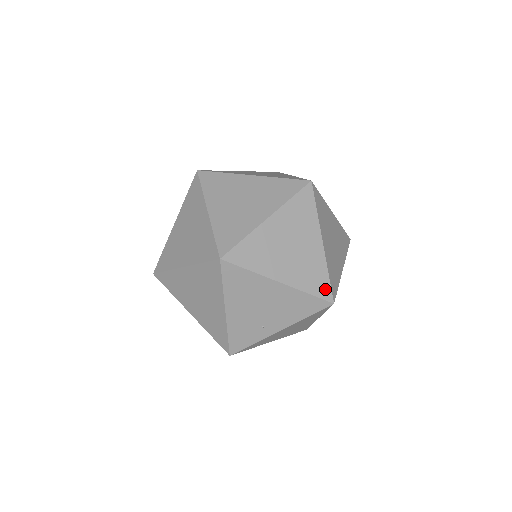
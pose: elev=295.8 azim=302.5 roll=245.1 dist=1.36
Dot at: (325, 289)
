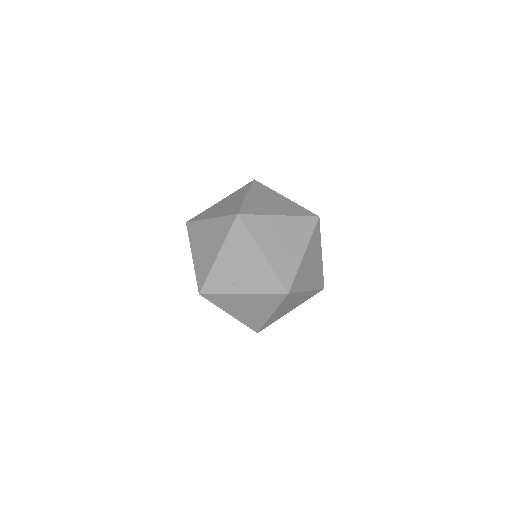
Dot at: (288, 281)
